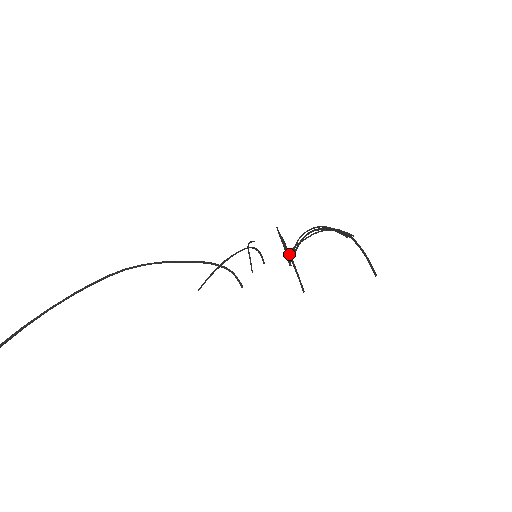
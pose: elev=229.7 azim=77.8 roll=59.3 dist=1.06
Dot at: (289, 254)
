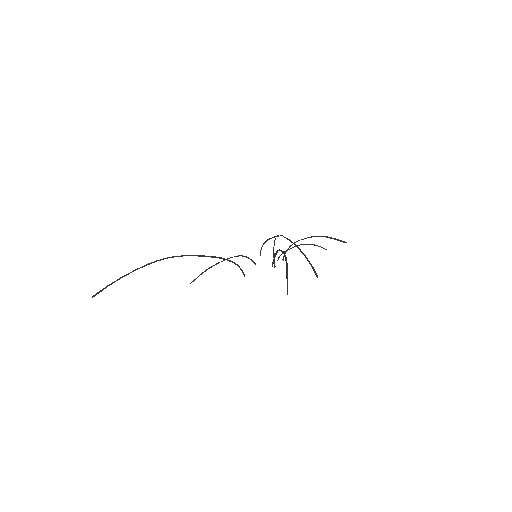
Dot at: (278, 258)
